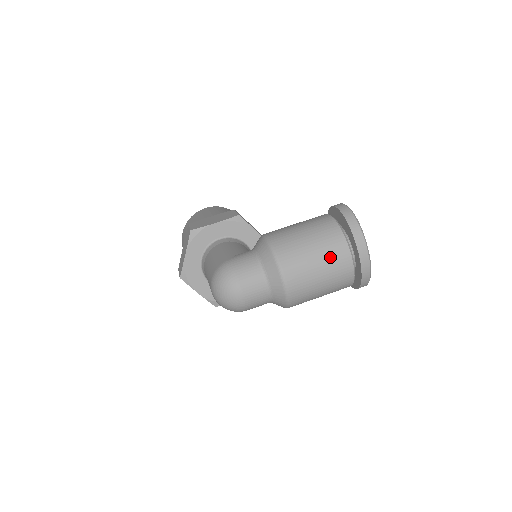
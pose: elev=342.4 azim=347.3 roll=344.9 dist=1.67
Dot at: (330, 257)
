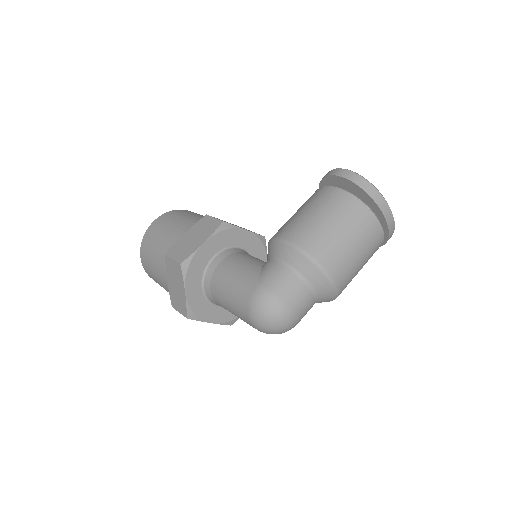
Dot at: (363, 234)
